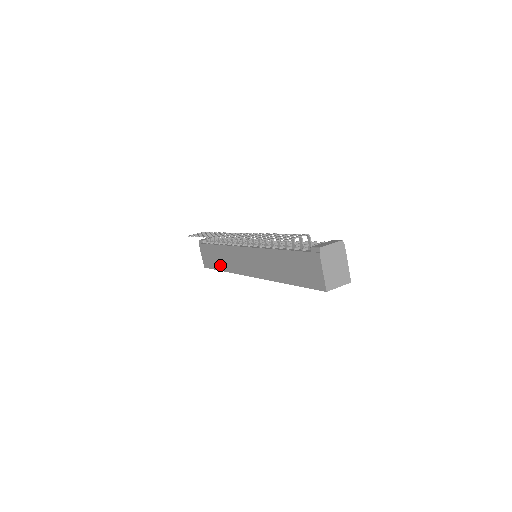
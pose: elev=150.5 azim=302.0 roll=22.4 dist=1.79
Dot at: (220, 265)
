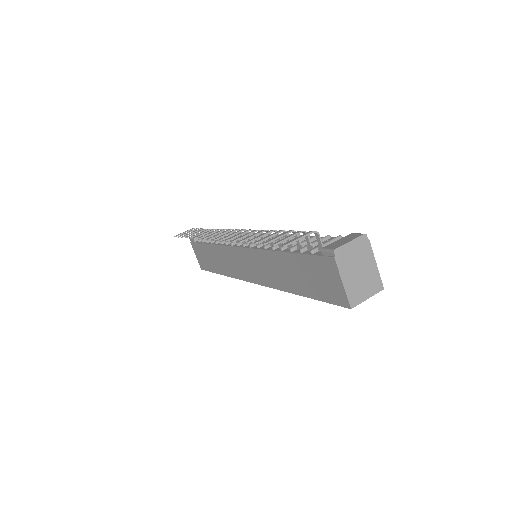
Dot at: (217, 268)
